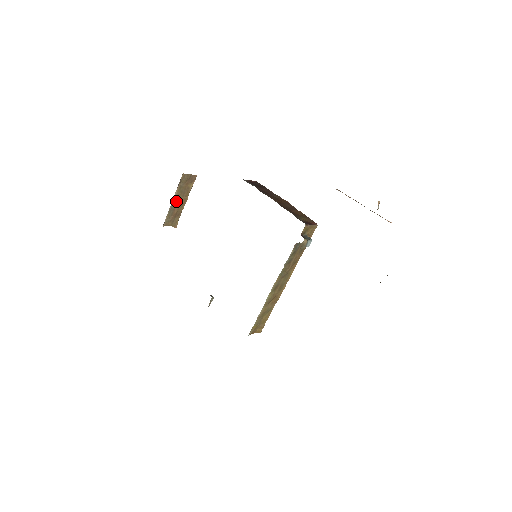
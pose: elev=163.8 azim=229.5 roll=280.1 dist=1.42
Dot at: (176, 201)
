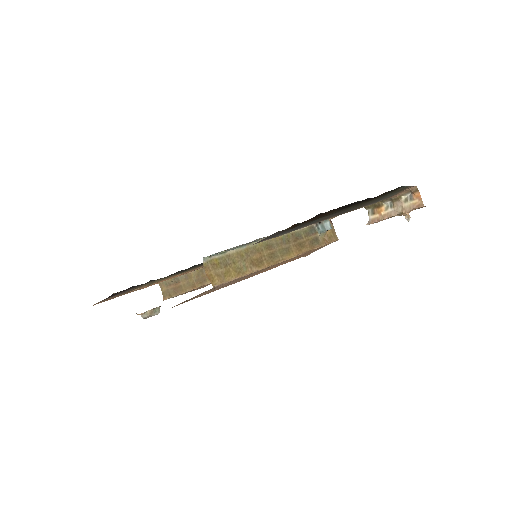
Dot at: (188, 277)
